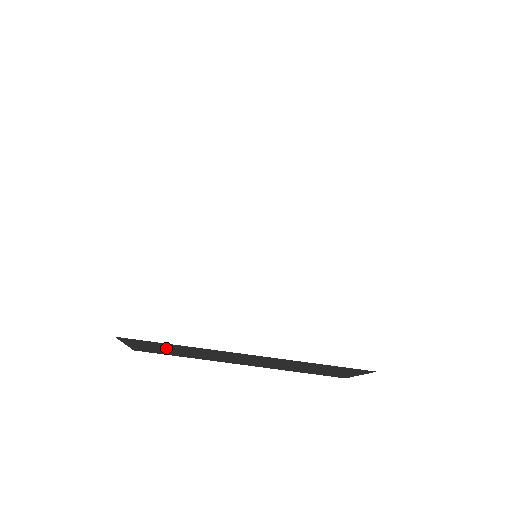
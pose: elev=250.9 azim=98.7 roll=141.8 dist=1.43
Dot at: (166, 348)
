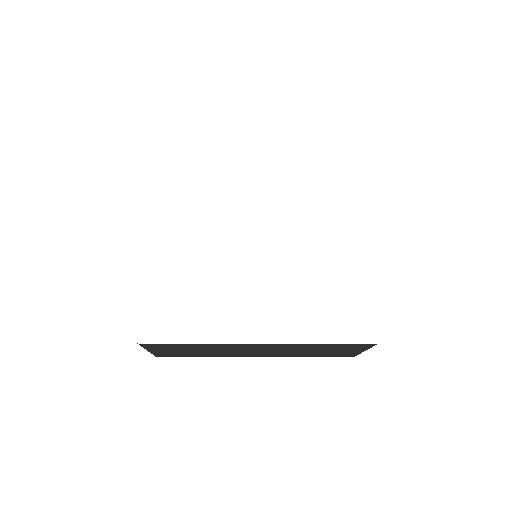
Dot at: (185, 349)
